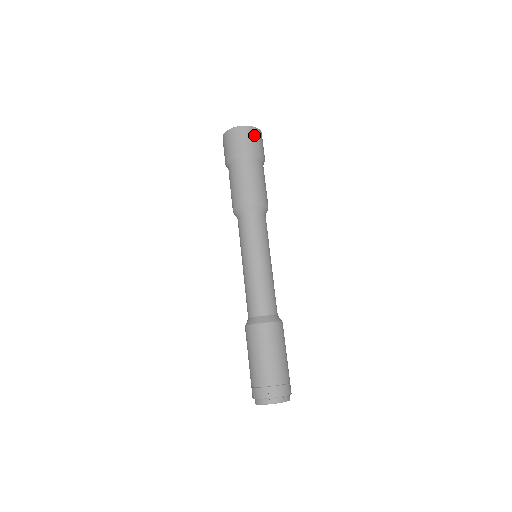
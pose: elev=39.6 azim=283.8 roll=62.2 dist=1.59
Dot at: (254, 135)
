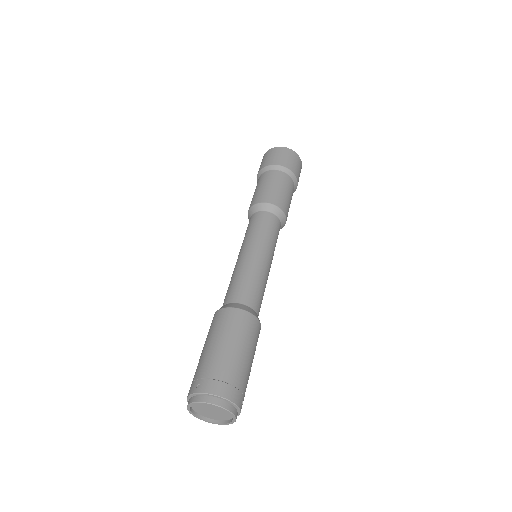
Dot at: (284, 153)
